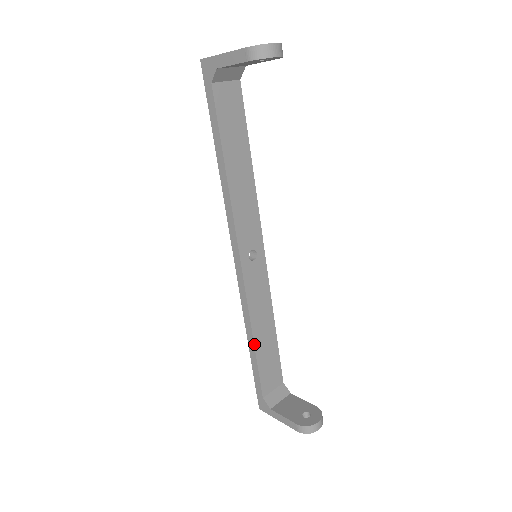
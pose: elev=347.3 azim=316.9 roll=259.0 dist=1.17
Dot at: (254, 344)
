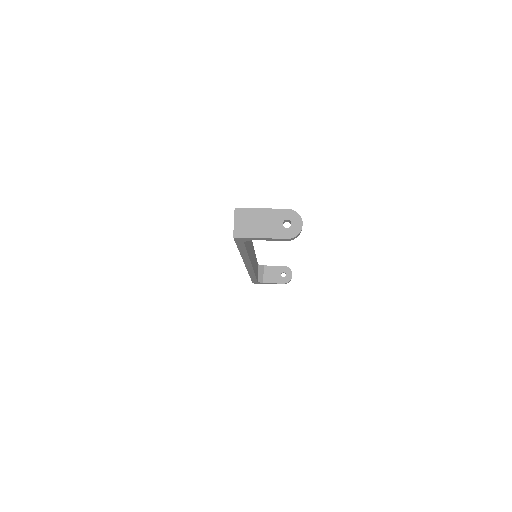
Dot at: (255, 276)
